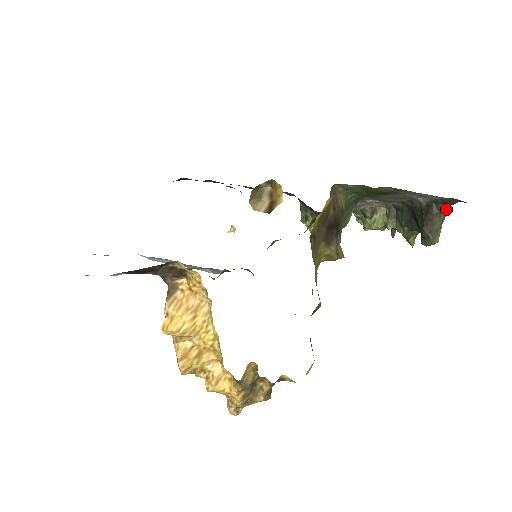
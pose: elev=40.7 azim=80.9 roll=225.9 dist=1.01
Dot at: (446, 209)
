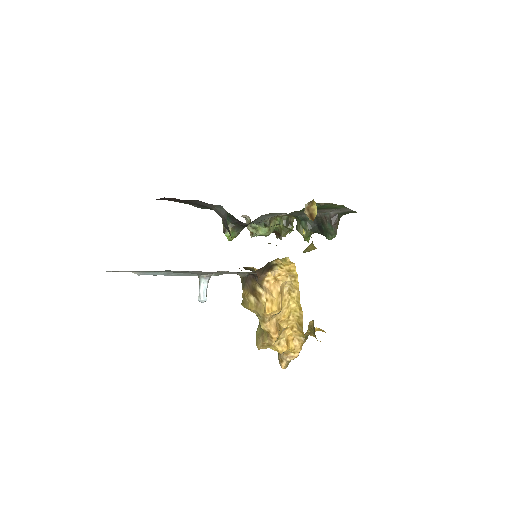
Dot at: occluded
